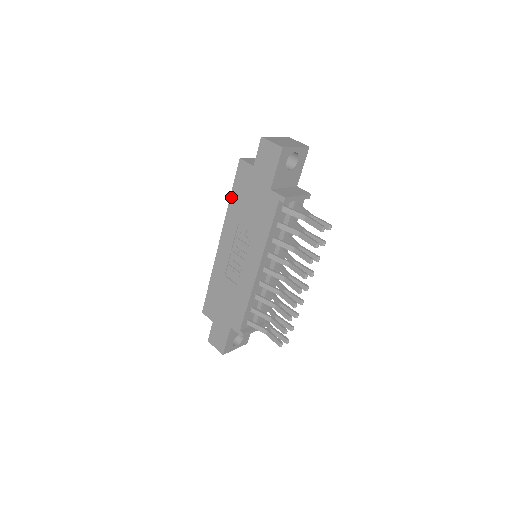
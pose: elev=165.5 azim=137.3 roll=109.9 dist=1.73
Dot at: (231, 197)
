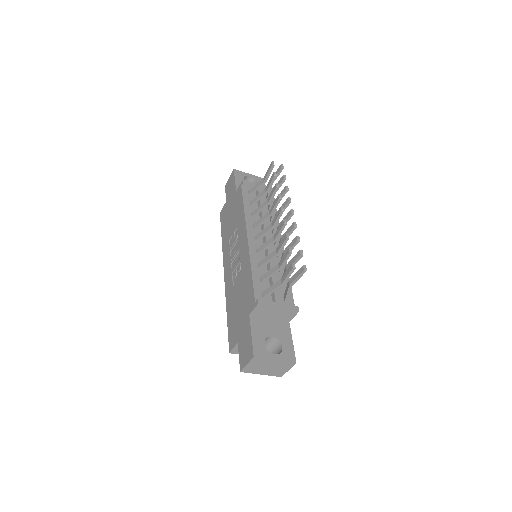
Dot at: (222, 237)
